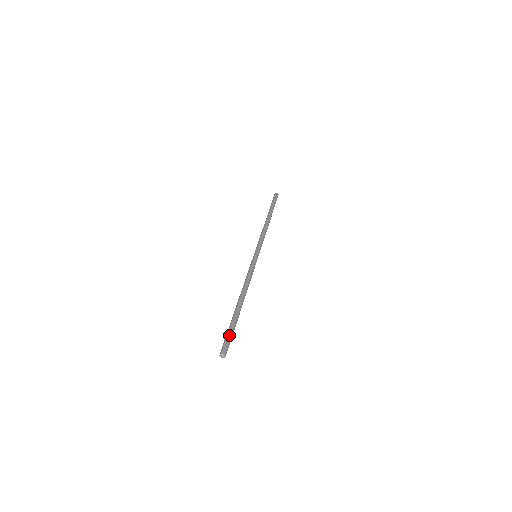
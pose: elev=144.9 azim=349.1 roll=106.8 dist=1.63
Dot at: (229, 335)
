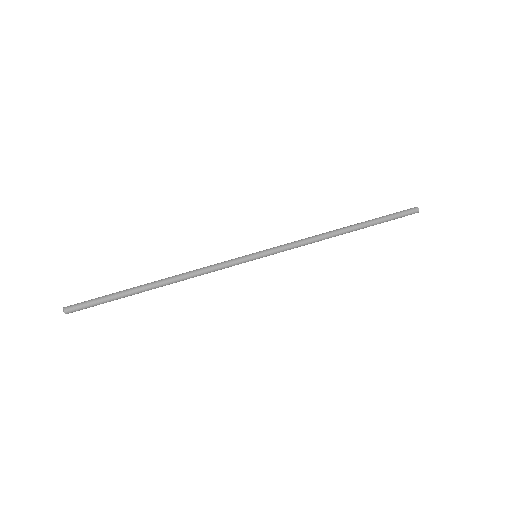
Dot at: (94, 301)
